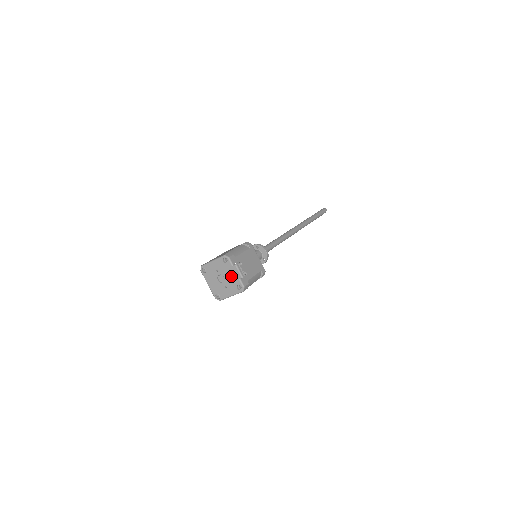
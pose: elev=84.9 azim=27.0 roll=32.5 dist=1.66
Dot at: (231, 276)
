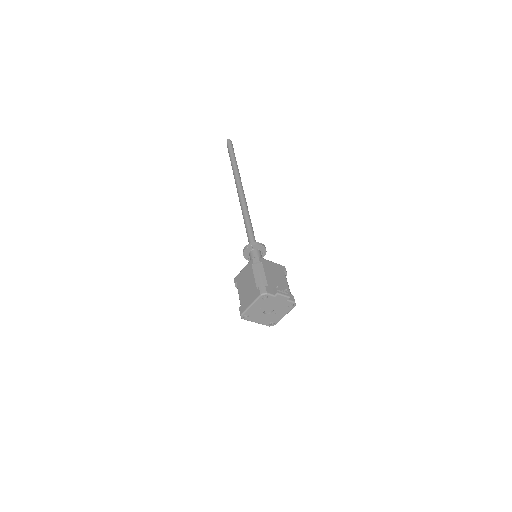
Dot at: (277, 304)
